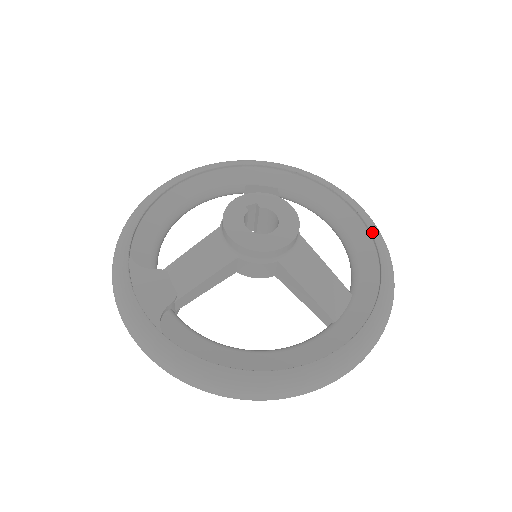
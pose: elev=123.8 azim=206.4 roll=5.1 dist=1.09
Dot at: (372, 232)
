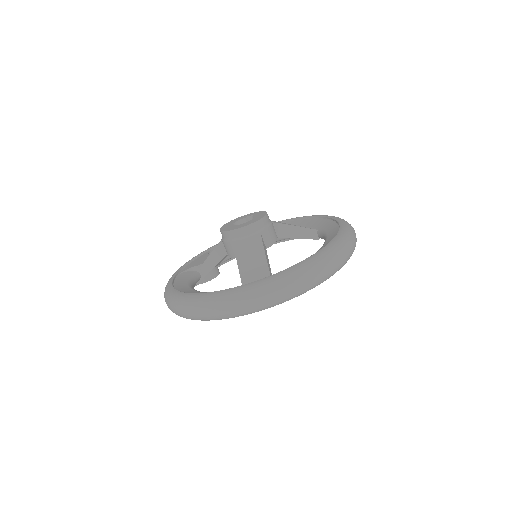
Dot at: (325, 246)
